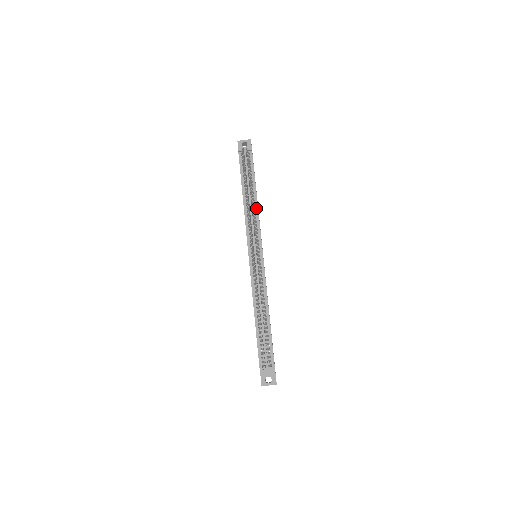
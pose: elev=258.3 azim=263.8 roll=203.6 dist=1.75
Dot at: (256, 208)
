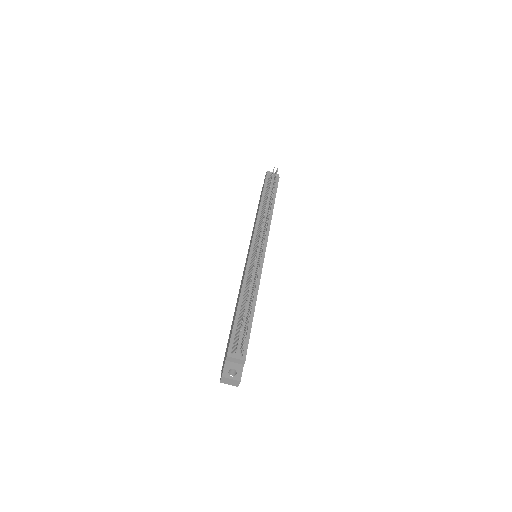
Dot at: (270, 218)
